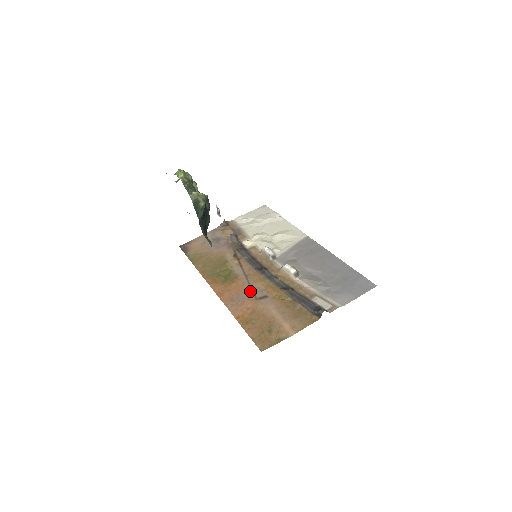
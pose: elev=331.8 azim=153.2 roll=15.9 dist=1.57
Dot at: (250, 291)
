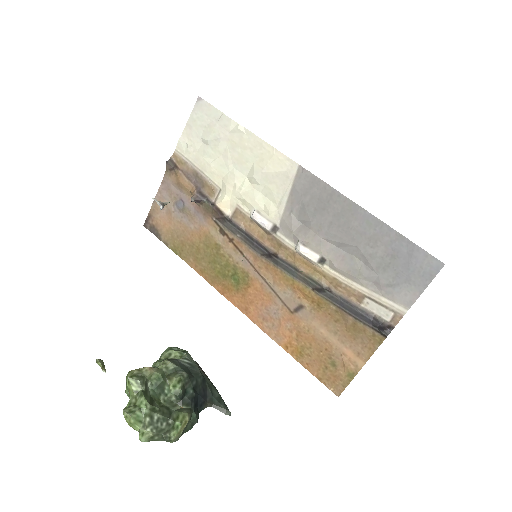
Dot at: (277, 300)
